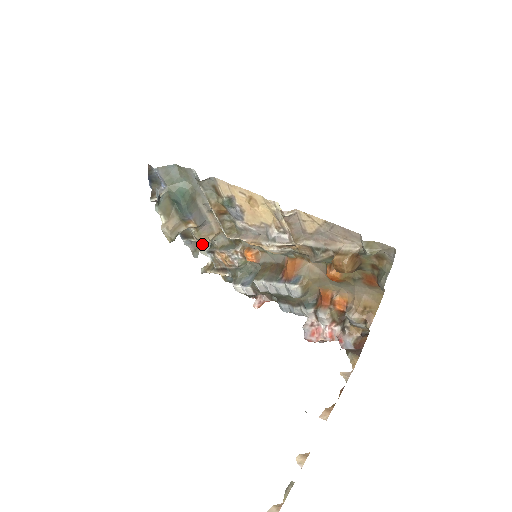
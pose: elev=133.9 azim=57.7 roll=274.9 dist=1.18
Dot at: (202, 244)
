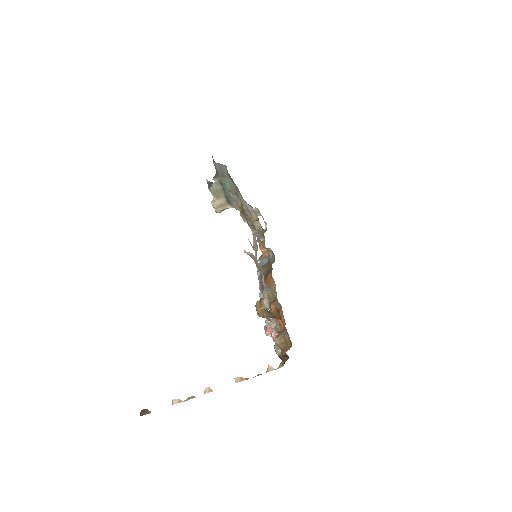
Dot at: occluded
